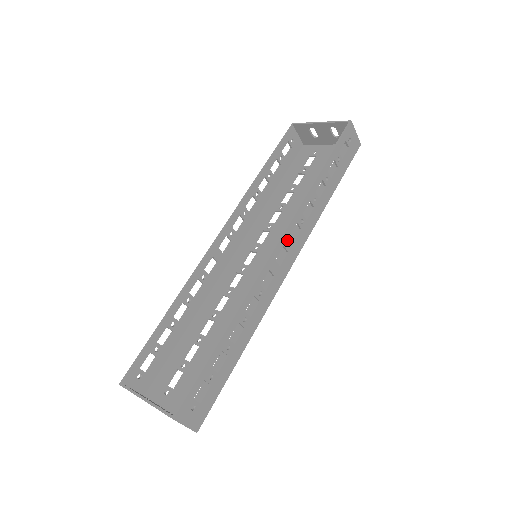
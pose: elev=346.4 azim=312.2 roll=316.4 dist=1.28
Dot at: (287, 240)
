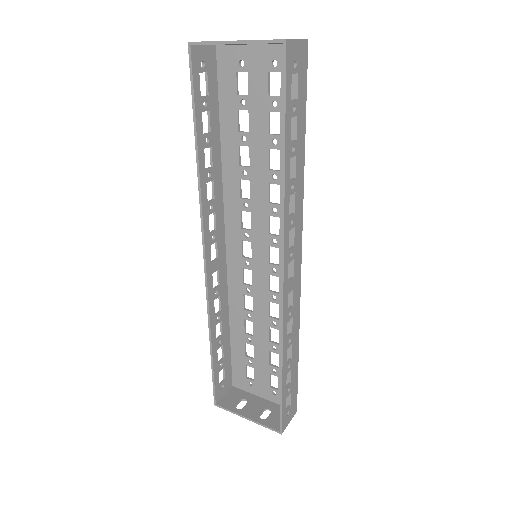
Dot at: (288, 255)
